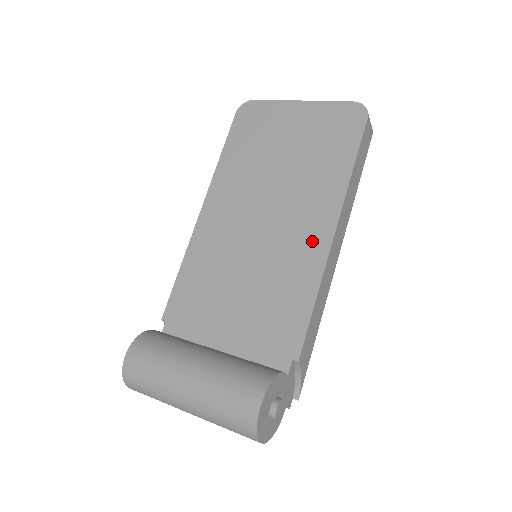
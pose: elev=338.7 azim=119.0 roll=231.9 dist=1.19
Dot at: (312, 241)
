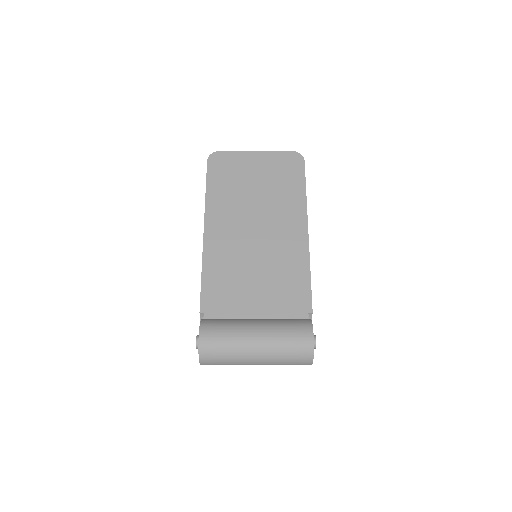
Dot at: (295, 239)
